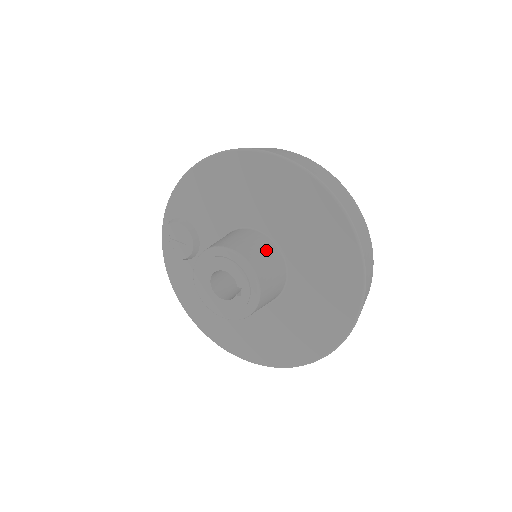
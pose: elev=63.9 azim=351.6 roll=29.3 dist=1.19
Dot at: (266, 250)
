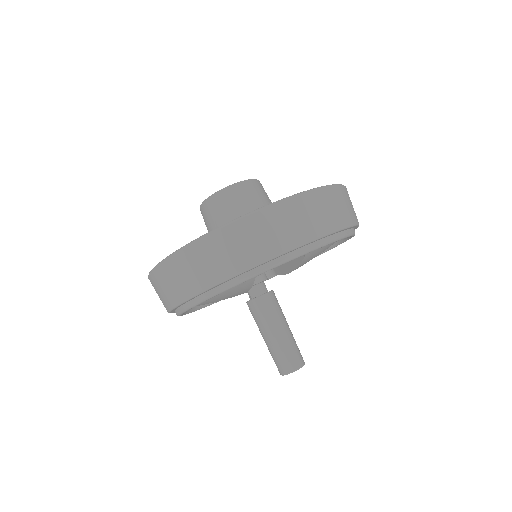
Dot at: occluded
